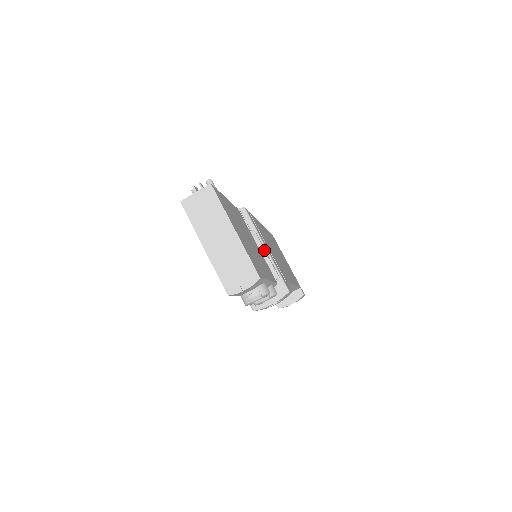
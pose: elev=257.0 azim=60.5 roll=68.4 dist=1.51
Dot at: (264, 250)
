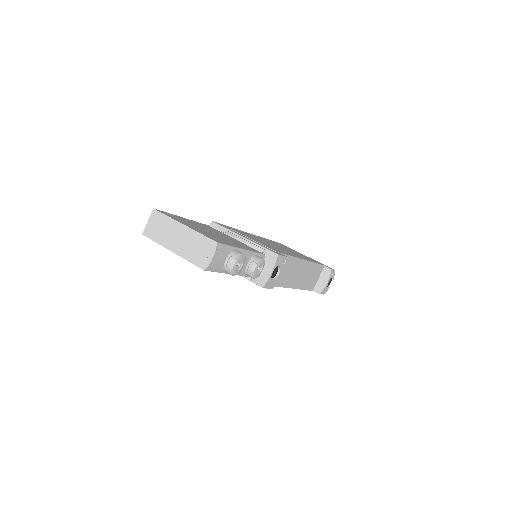
Dot at: (241, 238)
